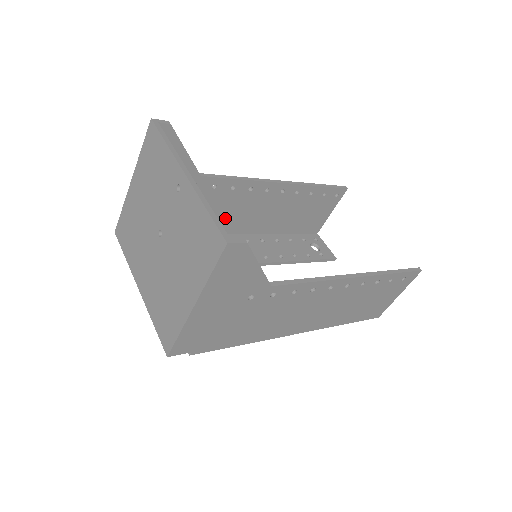
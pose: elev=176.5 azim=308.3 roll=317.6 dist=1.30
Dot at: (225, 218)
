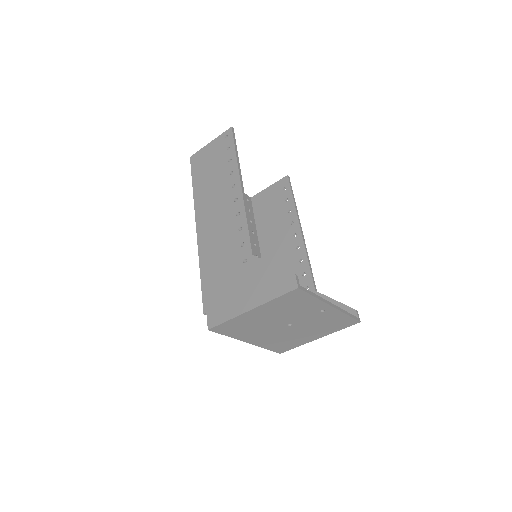
Dot at: (216, 239)
